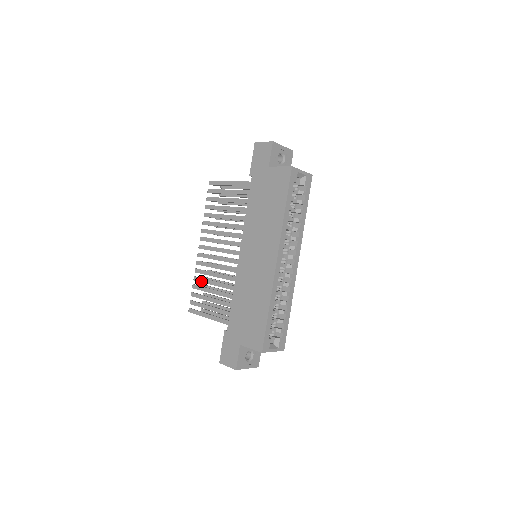
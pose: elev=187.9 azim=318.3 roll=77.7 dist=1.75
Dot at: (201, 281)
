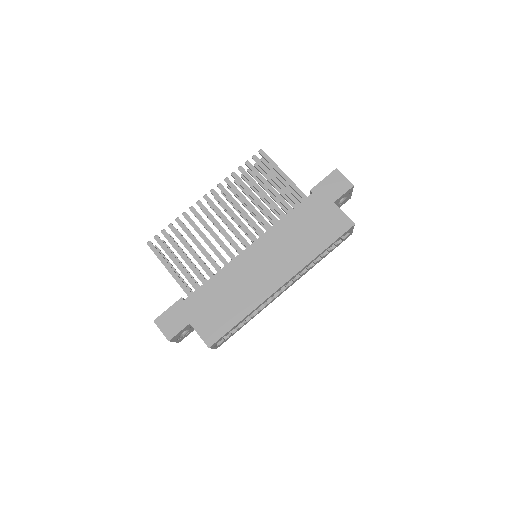
Dot at: (184, 229)
